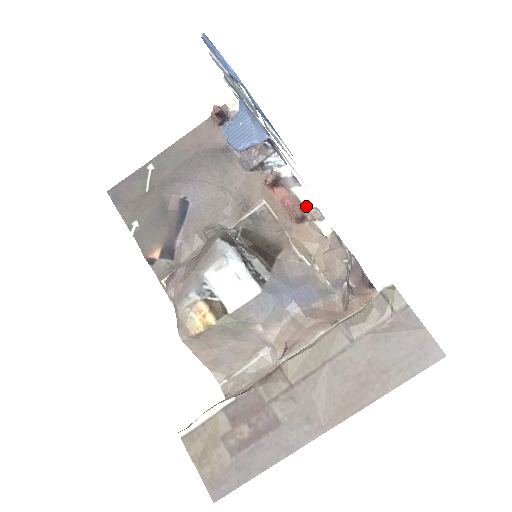
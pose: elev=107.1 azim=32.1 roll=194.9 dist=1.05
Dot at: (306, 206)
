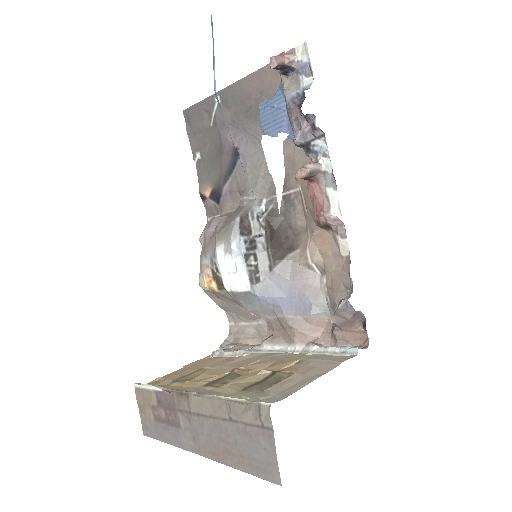
Dot at: (333, 215)
